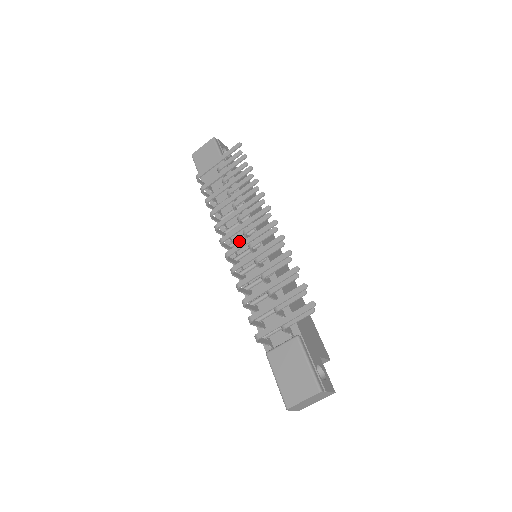
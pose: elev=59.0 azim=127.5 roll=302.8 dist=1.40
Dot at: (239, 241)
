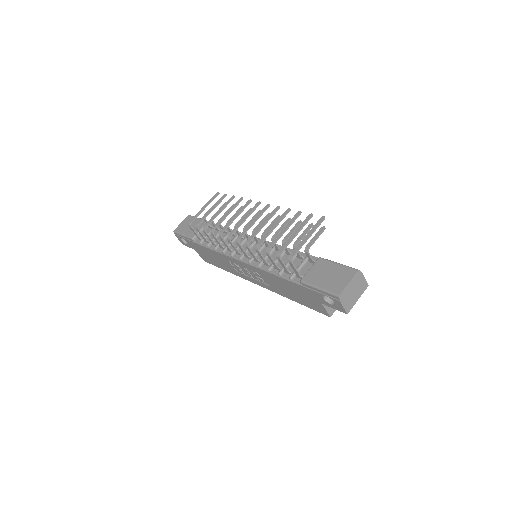
Dot at: occluded
